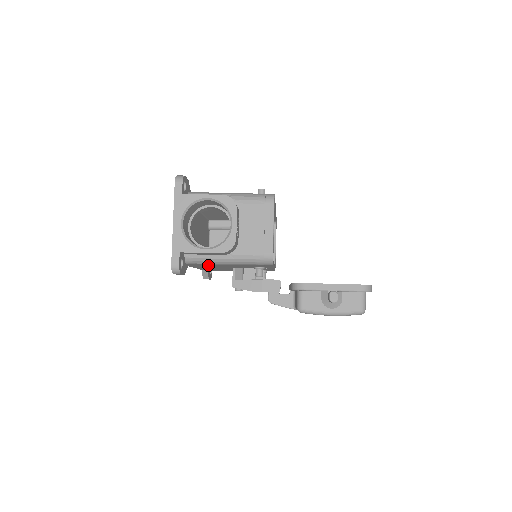
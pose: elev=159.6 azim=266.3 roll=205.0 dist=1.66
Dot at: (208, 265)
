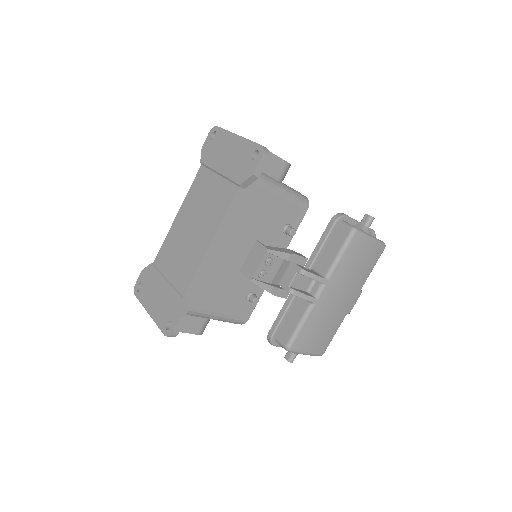
Dot at: (255, 203)
